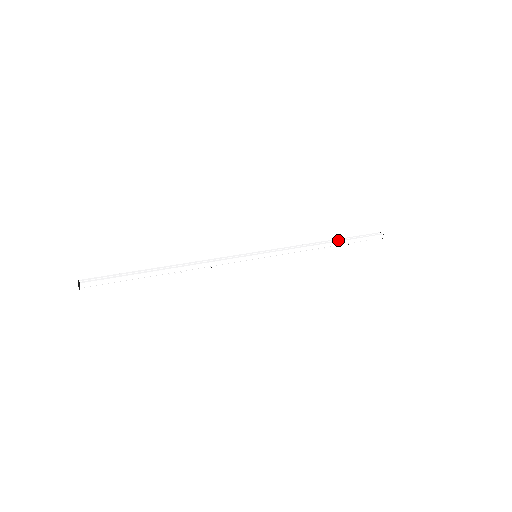
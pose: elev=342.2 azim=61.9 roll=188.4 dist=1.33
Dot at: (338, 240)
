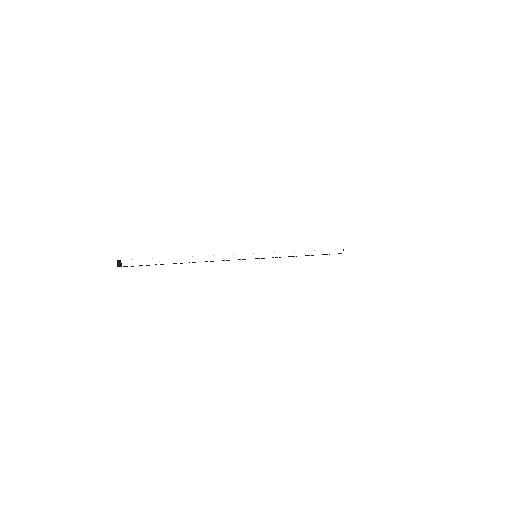
Dot at: occluded
